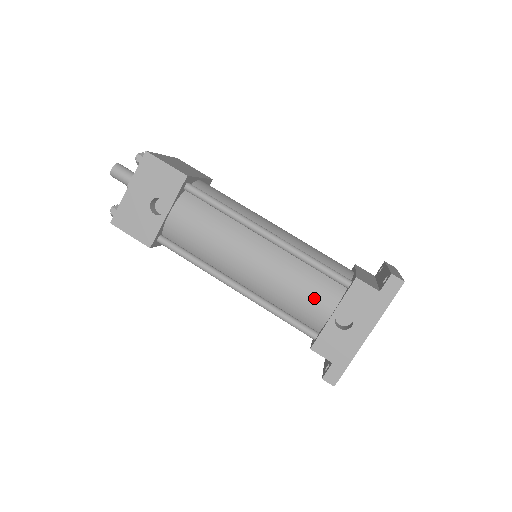
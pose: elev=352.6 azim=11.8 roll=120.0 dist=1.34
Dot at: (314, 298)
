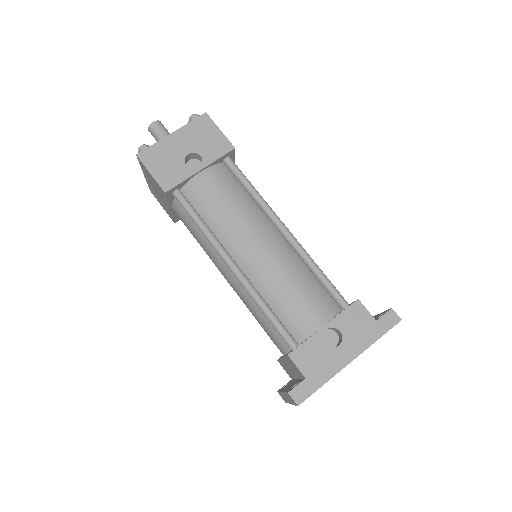
Dot at: (310, 305)
